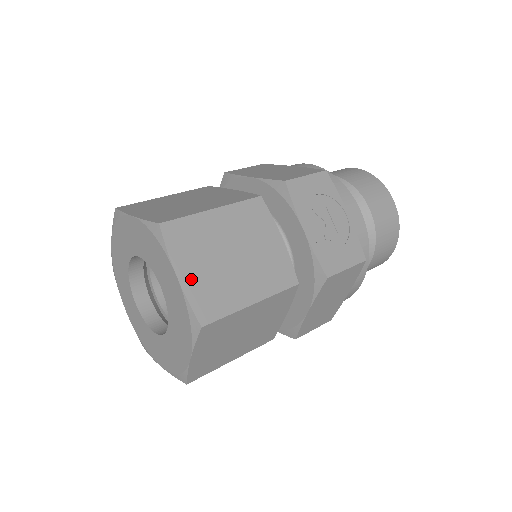
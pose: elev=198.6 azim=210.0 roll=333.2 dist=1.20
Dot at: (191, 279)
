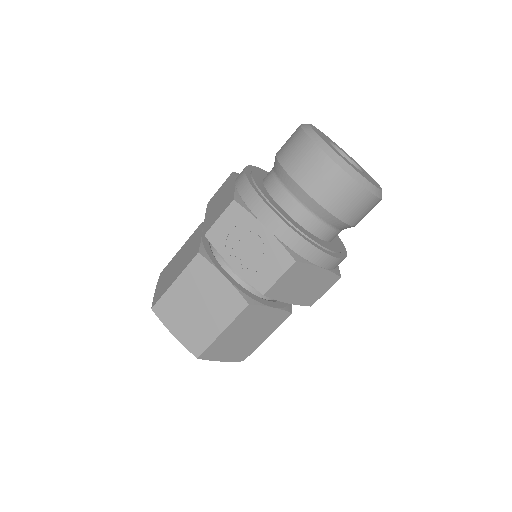
Dot at: (180, 333)
